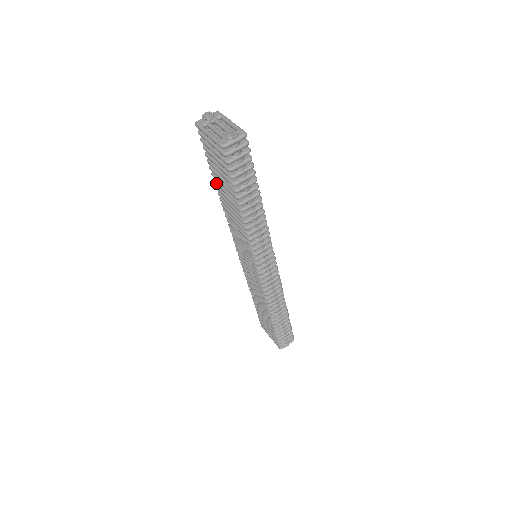
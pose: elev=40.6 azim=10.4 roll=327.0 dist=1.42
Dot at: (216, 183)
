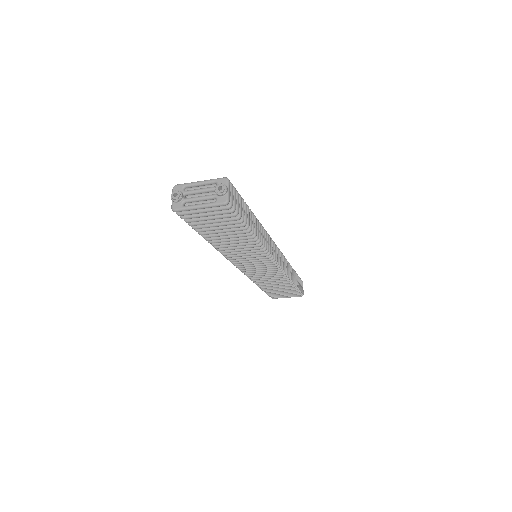
Dot at: (209, 237)
